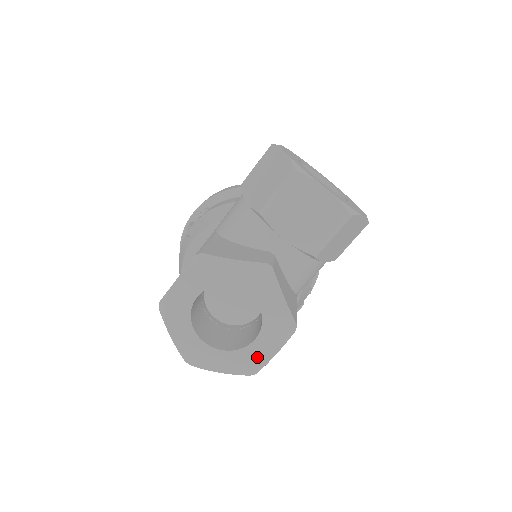
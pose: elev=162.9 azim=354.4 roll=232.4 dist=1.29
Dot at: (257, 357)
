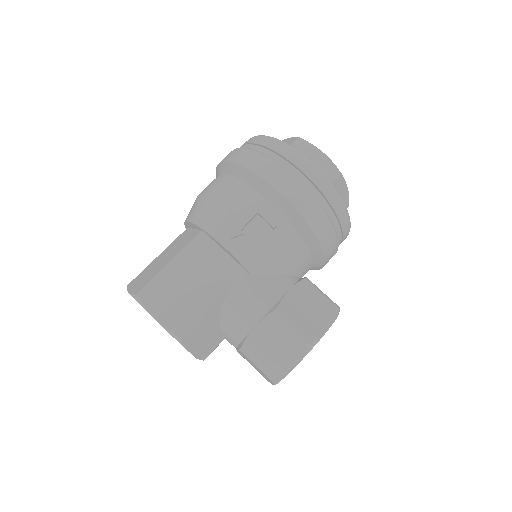
Dot at: occluded
